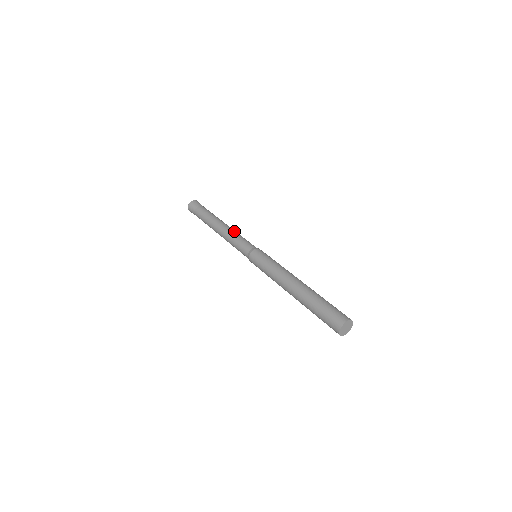
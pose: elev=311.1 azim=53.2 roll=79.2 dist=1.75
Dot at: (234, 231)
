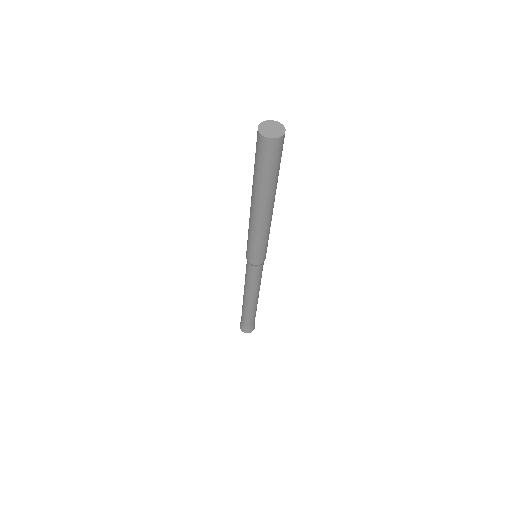
Dot at: occluded
